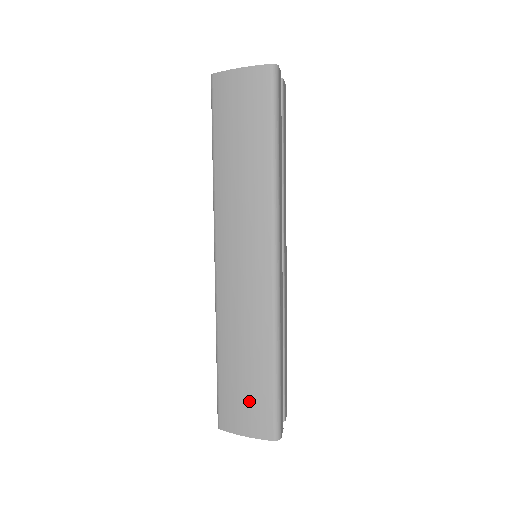
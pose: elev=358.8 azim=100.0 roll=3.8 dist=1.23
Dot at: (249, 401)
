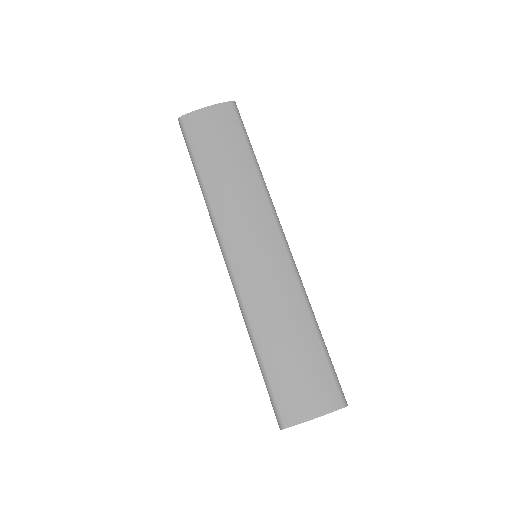
Dot at: (307, 378)
